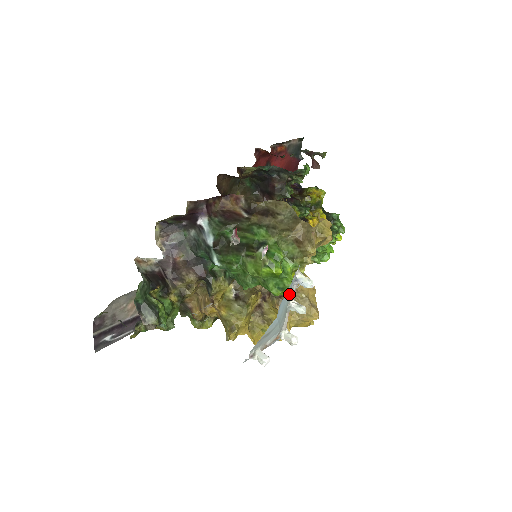
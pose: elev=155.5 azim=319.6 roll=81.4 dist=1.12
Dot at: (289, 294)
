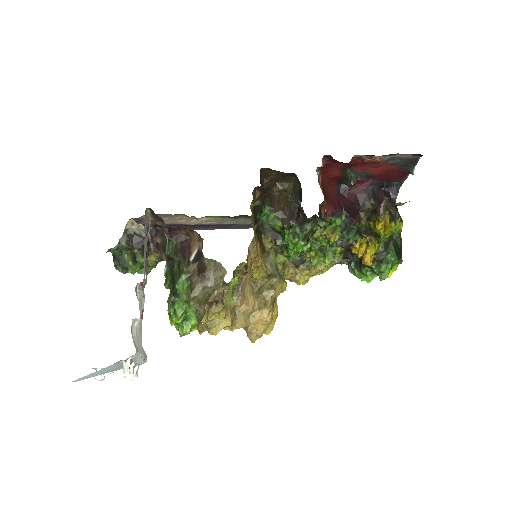
Dot at: (119, 364)
